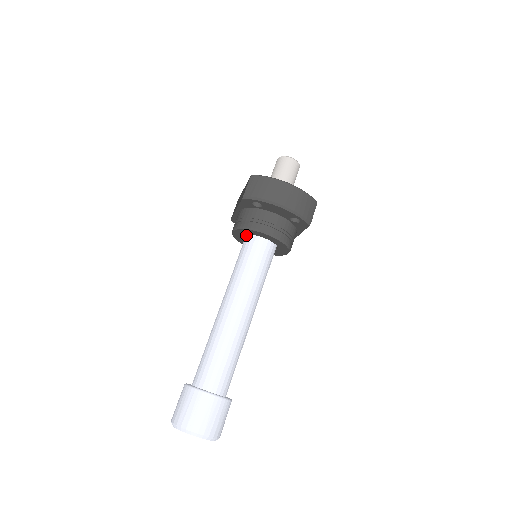
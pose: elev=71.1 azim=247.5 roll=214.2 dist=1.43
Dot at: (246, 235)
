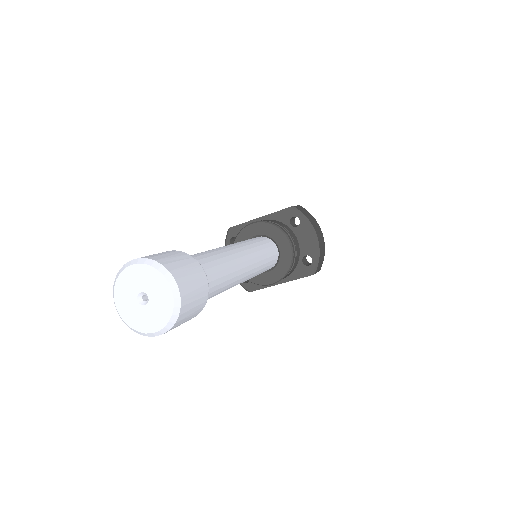
Dot at: (259, 236)
